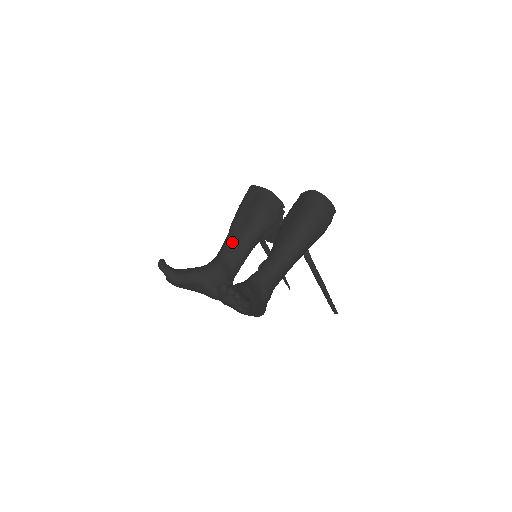
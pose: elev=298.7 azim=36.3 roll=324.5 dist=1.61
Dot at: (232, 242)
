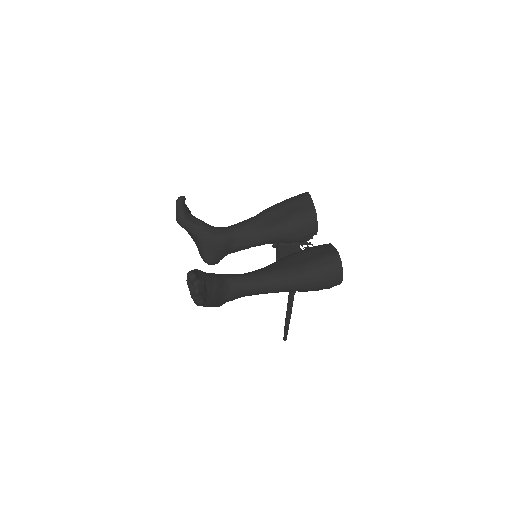
Dot at: (251, 227)
